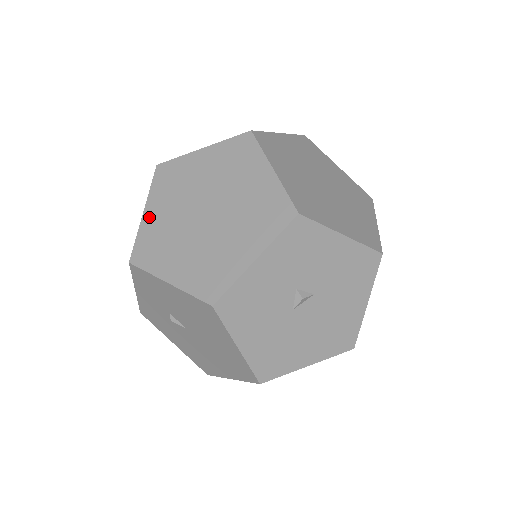
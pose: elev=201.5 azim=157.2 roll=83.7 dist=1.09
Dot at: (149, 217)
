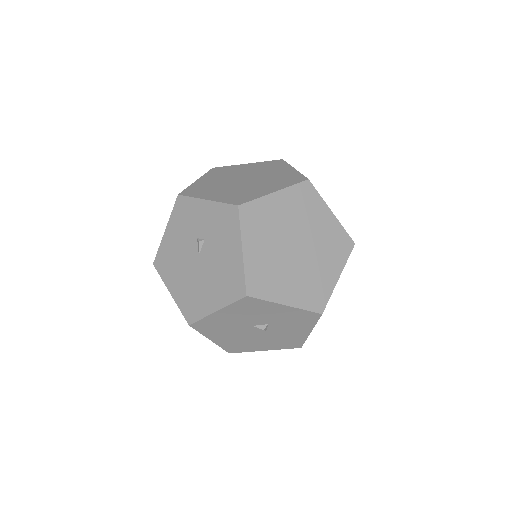
Dot at: (274, 200)
